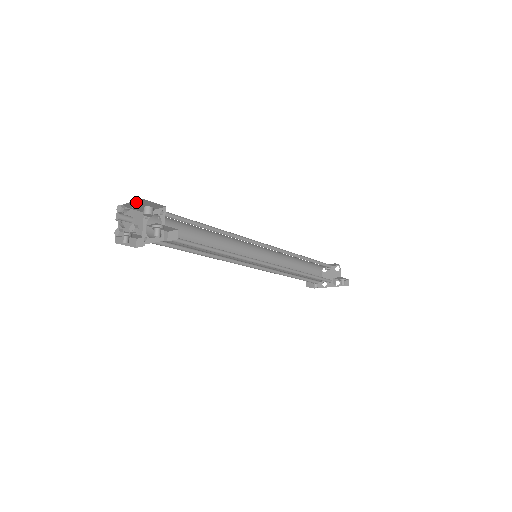
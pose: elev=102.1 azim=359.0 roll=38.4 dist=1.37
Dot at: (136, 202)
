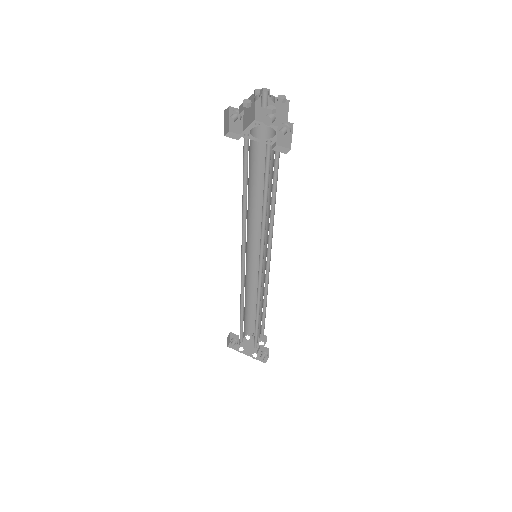
Dot at: occluded
